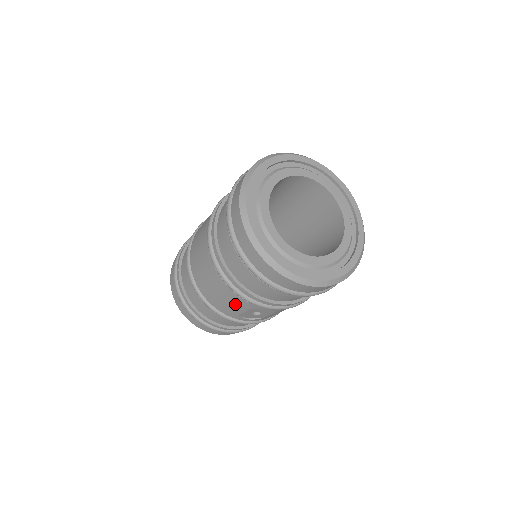
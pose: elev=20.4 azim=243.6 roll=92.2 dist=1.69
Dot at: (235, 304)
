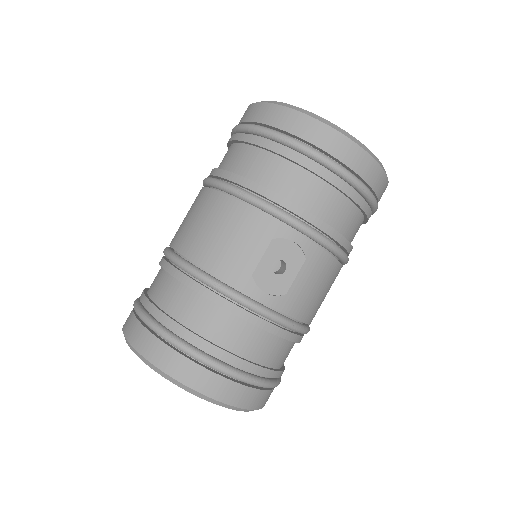
Dot at: (249, 237)
